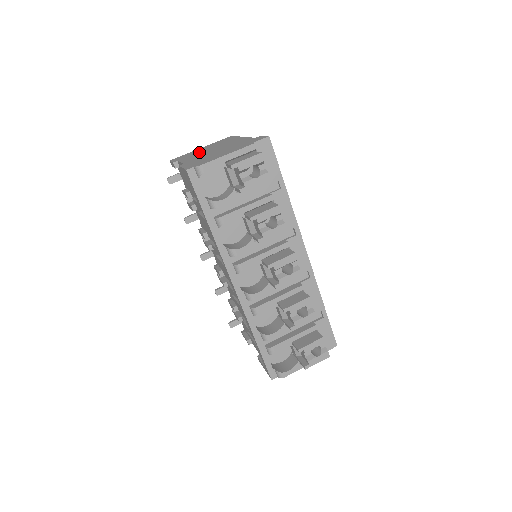
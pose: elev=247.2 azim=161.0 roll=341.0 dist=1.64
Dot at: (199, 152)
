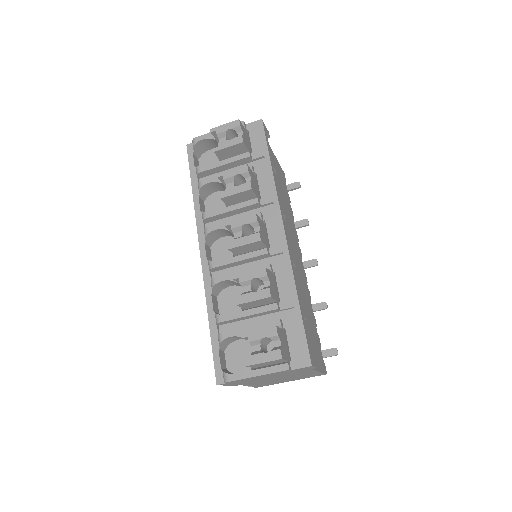
Dot at: occluded
